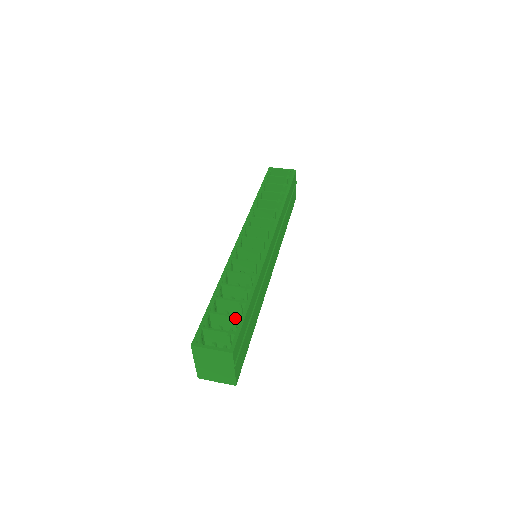
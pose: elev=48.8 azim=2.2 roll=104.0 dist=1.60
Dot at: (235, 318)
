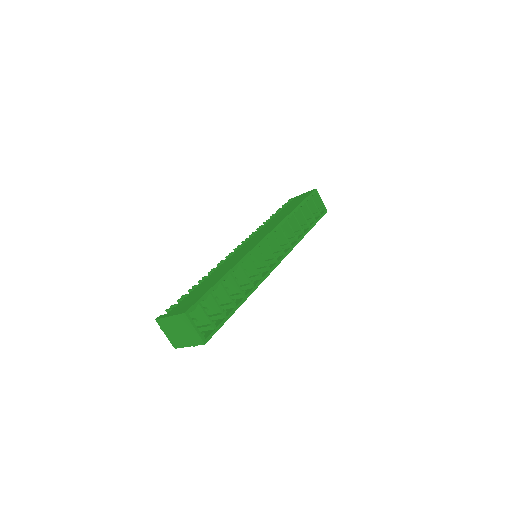
Dot at: (222, 314)
